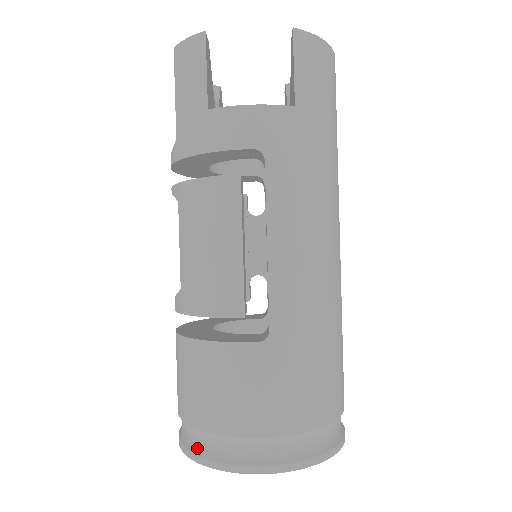
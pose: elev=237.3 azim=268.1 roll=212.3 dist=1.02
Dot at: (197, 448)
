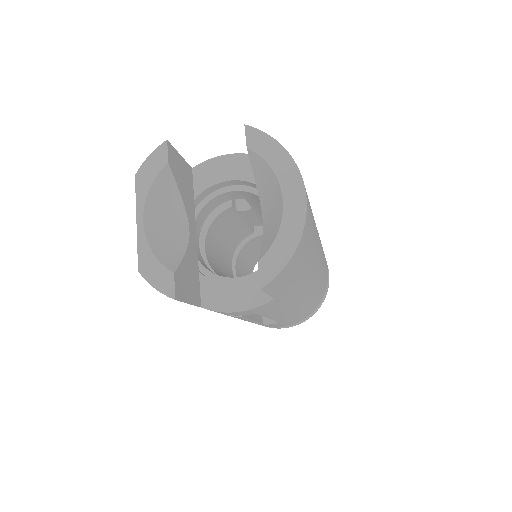
Dot at: occluded
